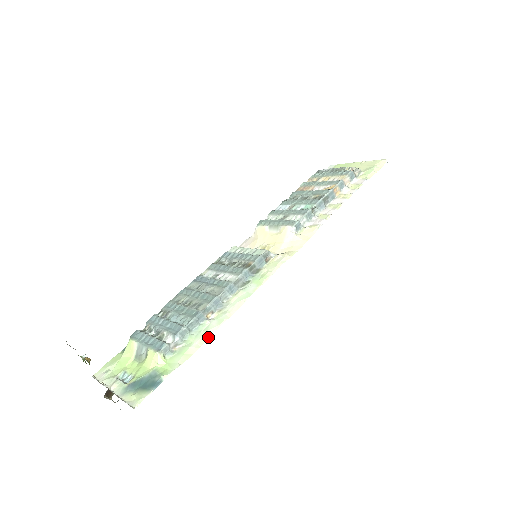
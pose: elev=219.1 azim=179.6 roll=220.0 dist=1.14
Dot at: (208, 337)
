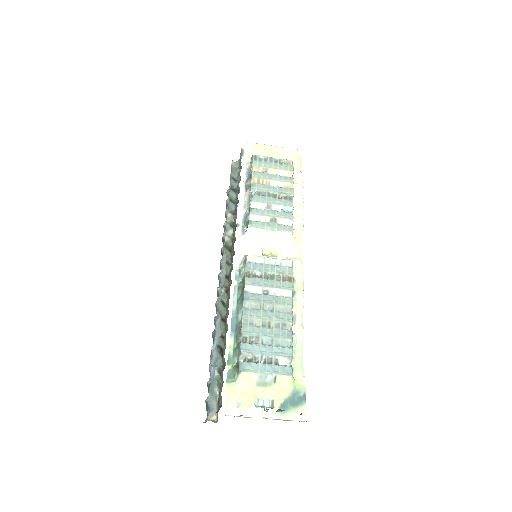
Dot at: occluded
